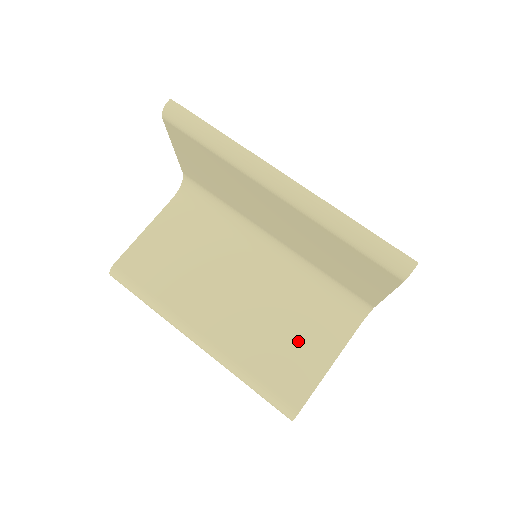
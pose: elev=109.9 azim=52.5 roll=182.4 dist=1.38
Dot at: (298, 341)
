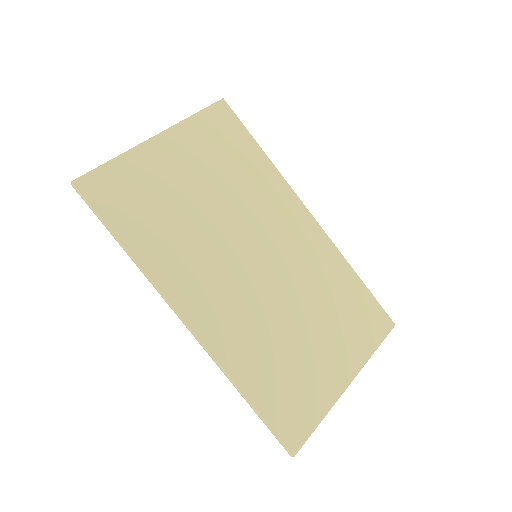
Dot at: occluded
